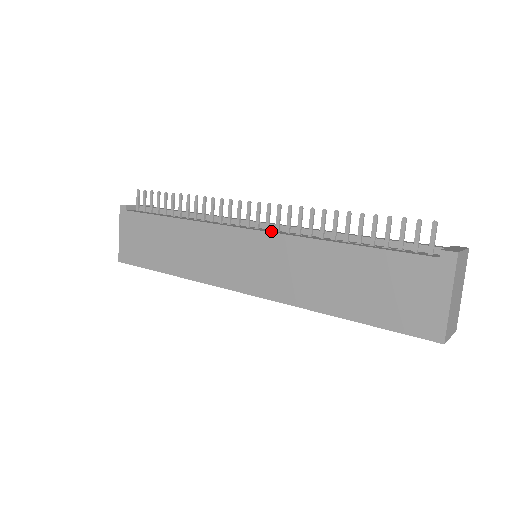
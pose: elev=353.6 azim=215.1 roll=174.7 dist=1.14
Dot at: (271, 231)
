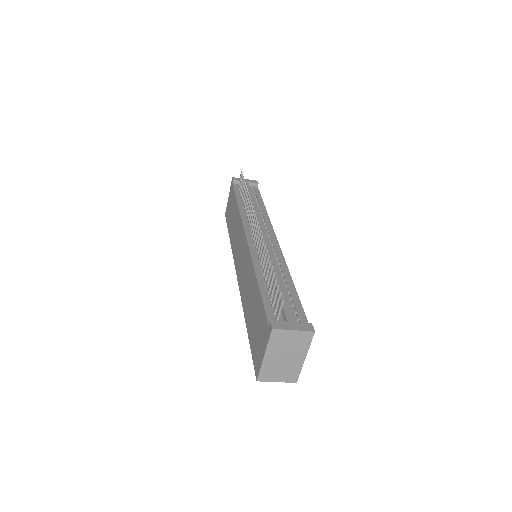
Dot at: (252, 246)
